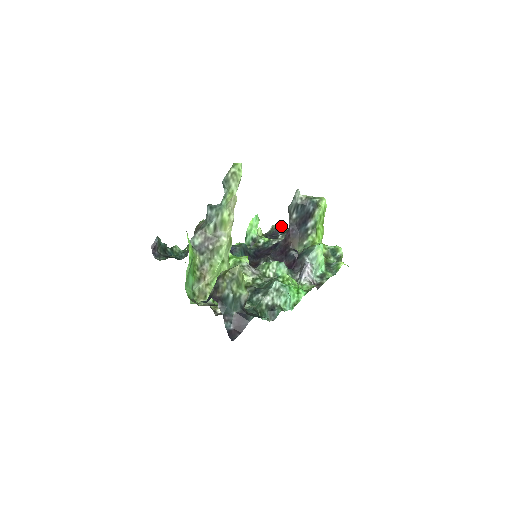
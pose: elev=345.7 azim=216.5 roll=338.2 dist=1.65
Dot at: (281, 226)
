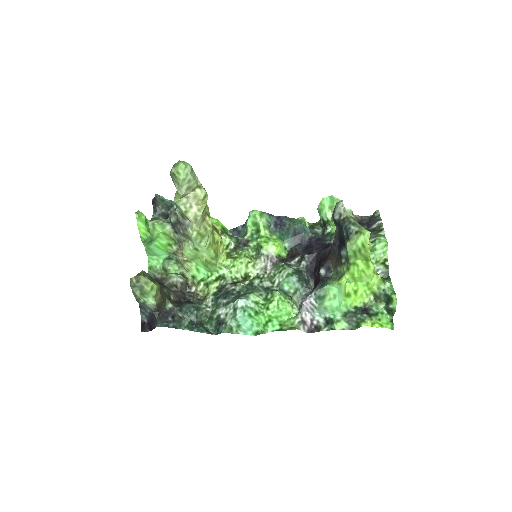
Dot at: occluded
